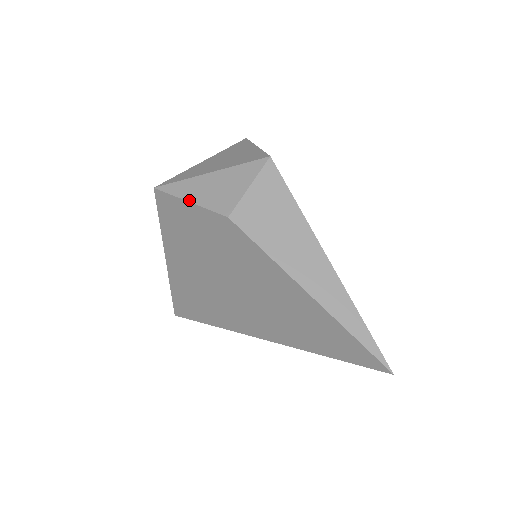
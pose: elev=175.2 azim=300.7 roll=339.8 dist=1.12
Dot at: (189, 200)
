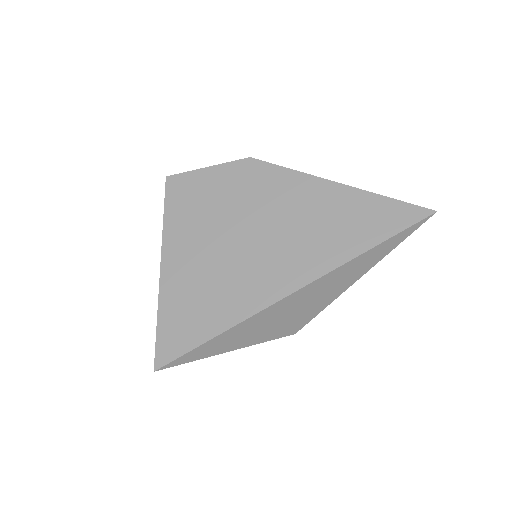
Dot at: (207, 167)
